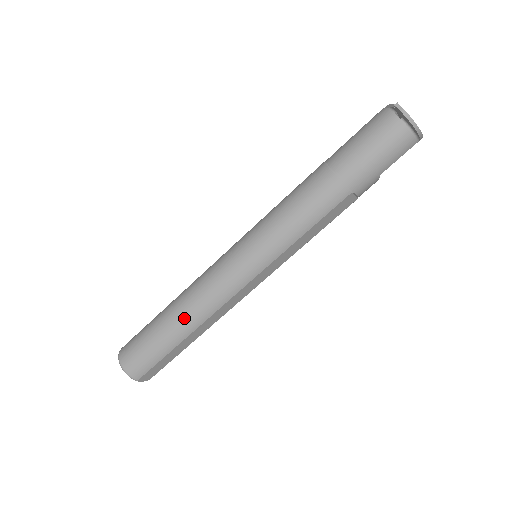
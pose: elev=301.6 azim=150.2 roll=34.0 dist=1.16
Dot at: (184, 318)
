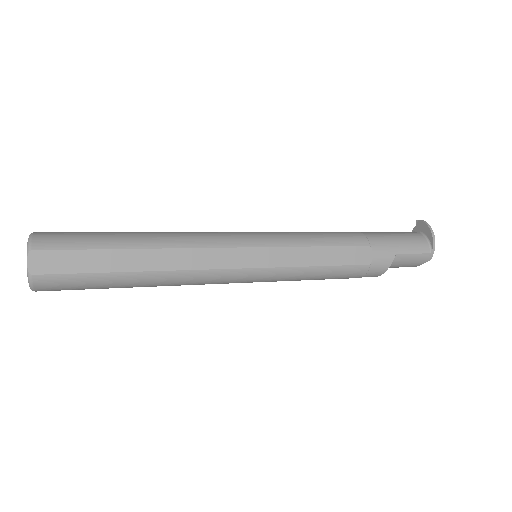
Dot at: (155, 234)
